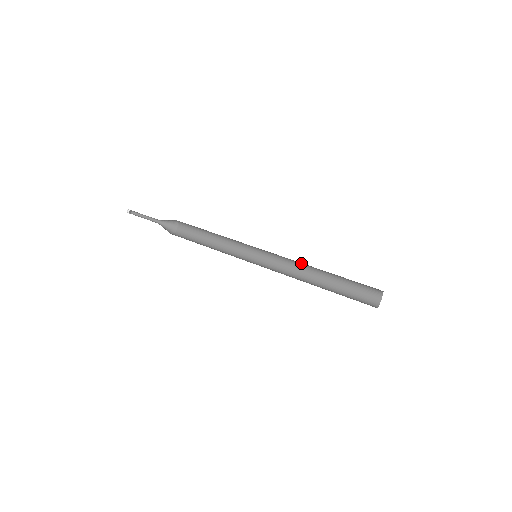
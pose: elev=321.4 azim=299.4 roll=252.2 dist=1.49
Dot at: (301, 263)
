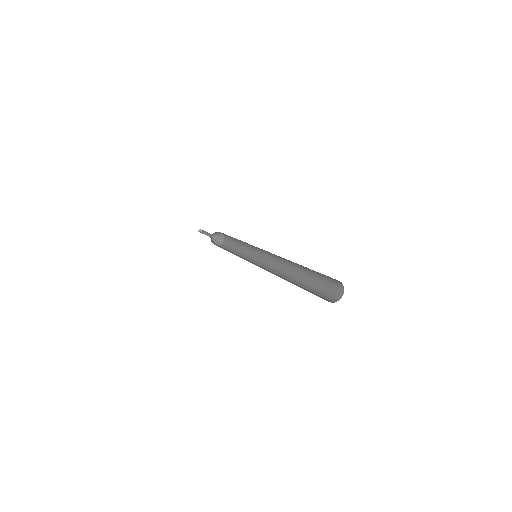
Dot at: (287, 262)
